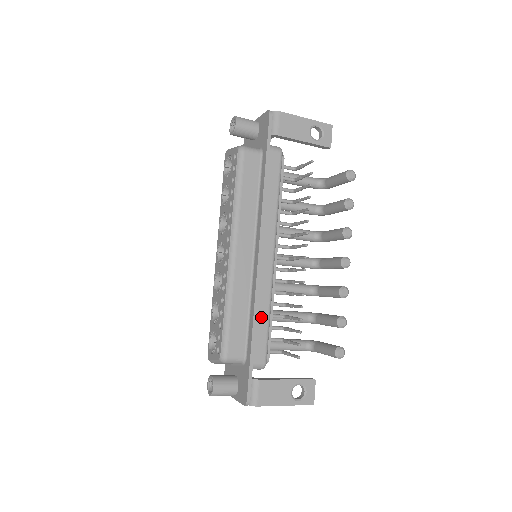
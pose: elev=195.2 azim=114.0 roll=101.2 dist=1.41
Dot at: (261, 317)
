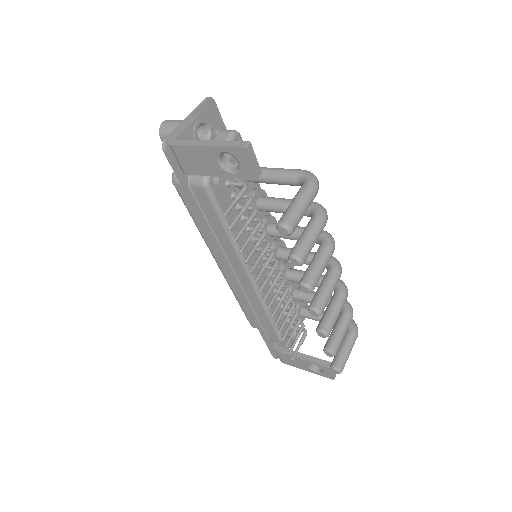
Dot at: (261, 316)
